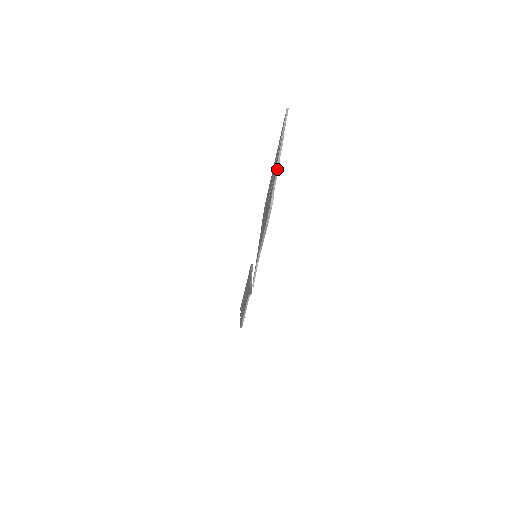
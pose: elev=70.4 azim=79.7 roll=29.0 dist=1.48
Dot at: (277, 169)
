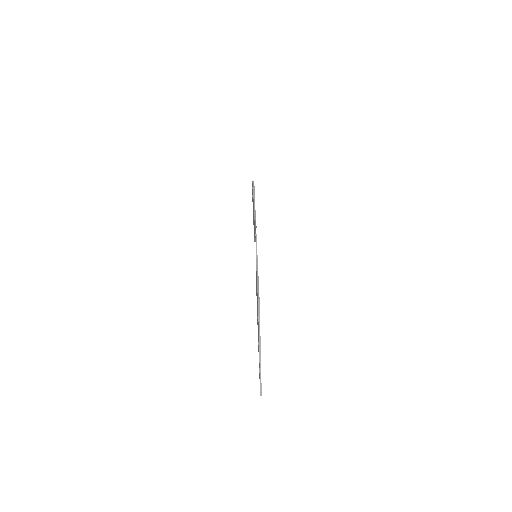
Dot at: occluded
